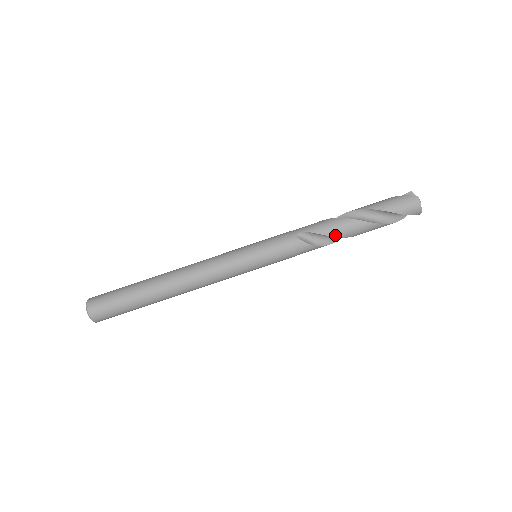
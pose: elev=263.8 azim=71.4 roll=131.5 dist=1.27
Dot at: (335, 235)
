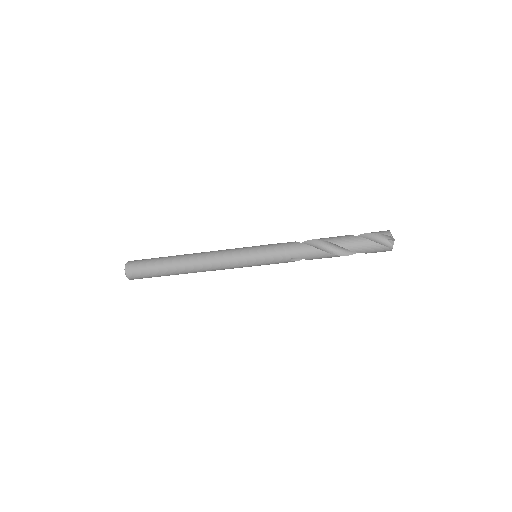
Dot at: (320, 258)
